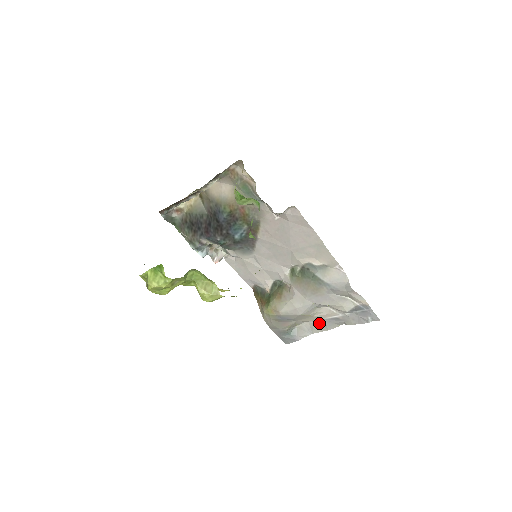
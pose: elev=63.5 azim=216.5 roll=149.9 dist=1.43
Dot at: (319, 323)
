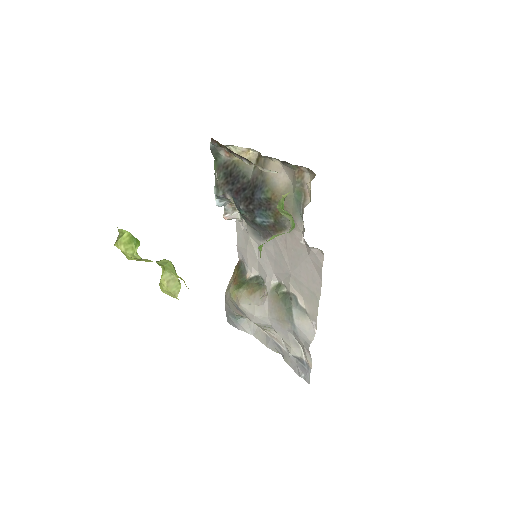
Dot at: (265, 335)
